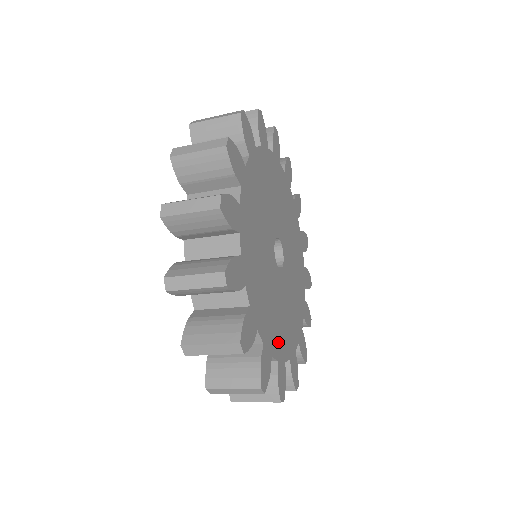
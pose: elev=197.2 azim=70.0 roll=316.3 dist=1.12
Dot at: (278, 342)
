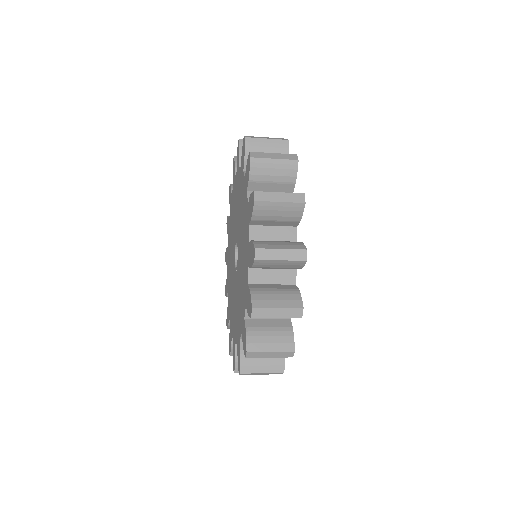
Dot at: occluded
